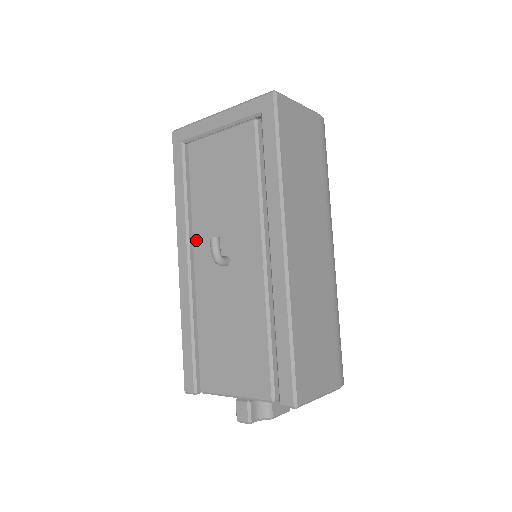
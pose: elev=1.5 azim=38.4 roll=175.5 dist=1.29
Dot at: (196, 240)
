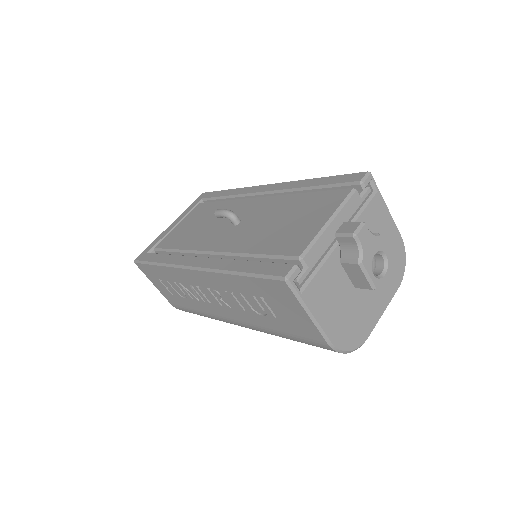
Dot at: (201, 247)
